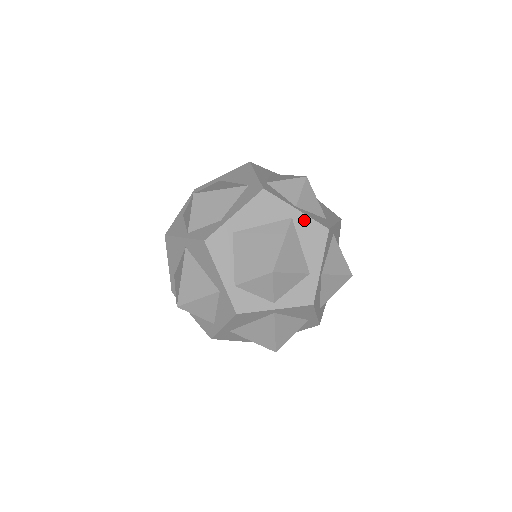
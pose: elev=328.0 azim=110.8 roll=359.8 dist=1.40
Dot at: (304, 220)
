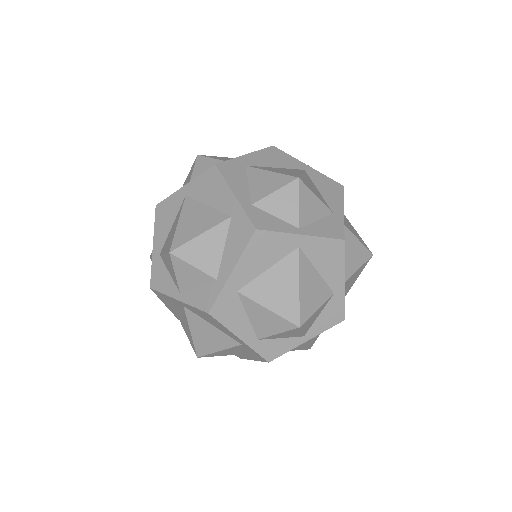
Dot at: (317, 174)
